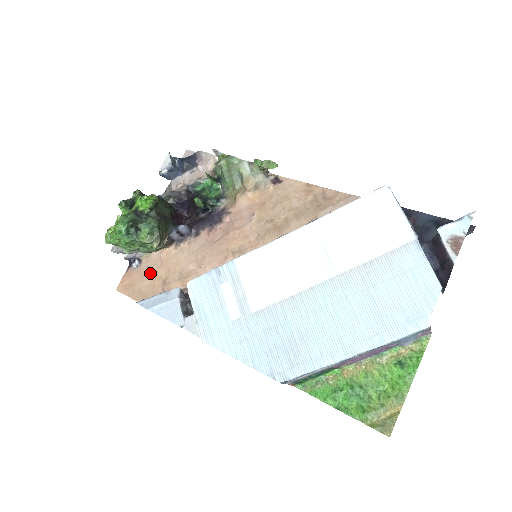
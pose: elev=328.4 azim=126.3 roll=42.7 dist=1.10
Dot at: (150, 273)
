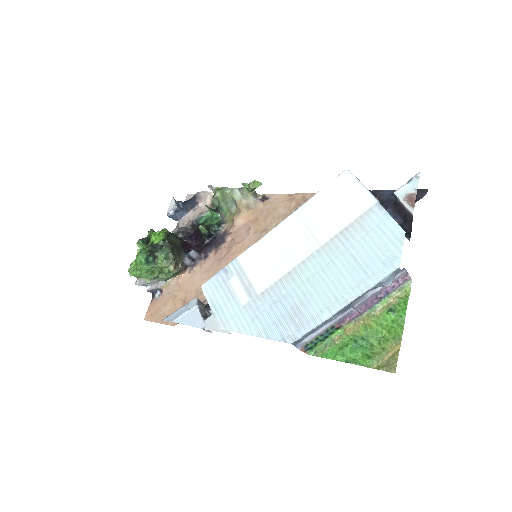
Dot at: (171, 298)
